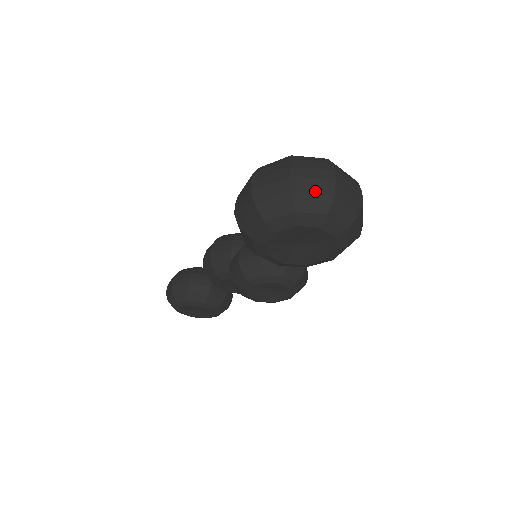
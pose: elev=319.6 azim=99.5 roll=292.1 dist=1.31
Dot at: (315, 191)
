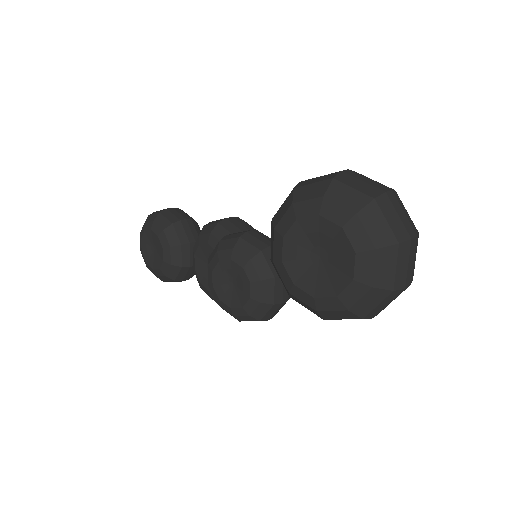
Dot at: (390, 221)
